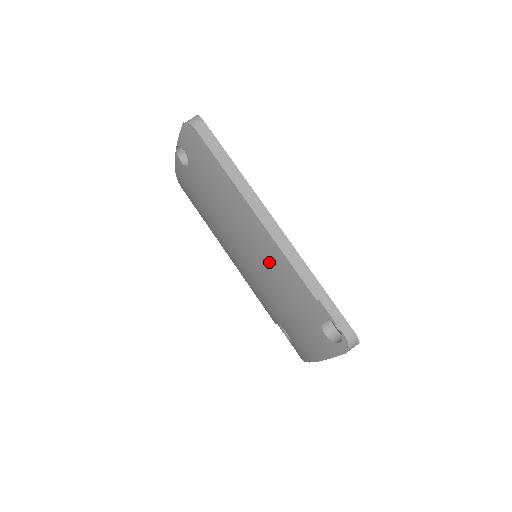
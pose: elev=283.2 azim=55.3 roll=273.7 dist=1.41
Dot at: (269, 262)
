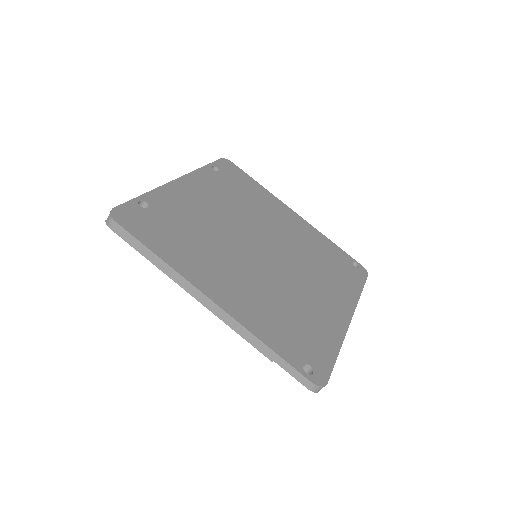
Dot at: occluded
